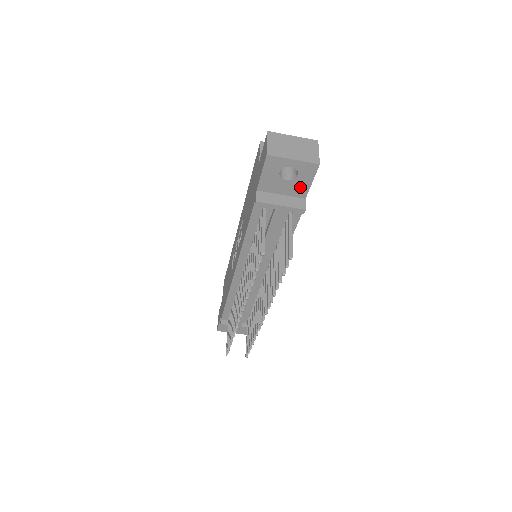
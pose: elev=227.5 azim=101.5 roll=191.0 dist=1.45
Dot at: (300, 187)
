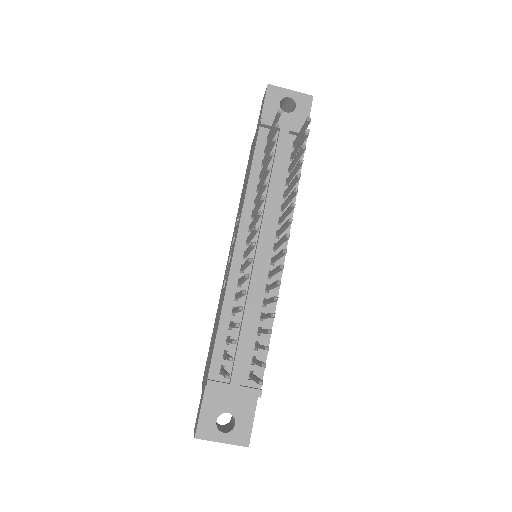
Dot at: (299, 121)
